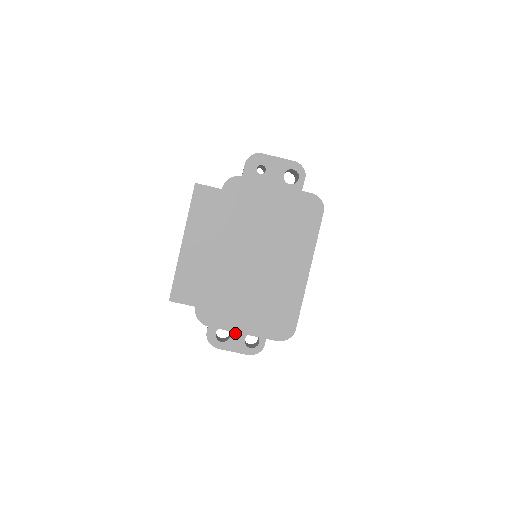
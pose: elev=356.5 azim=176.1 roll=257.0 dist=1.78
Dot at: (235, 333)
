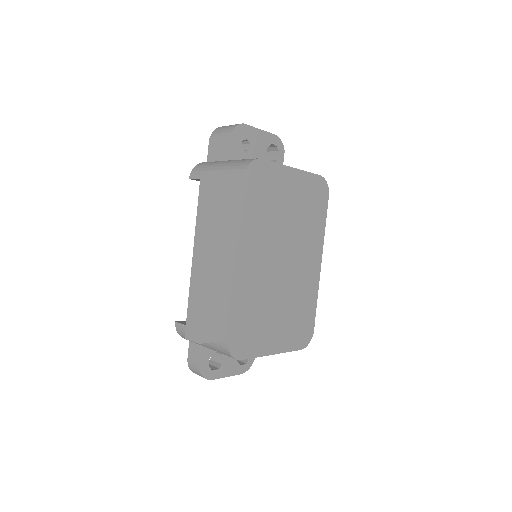
Dot at: occluded
